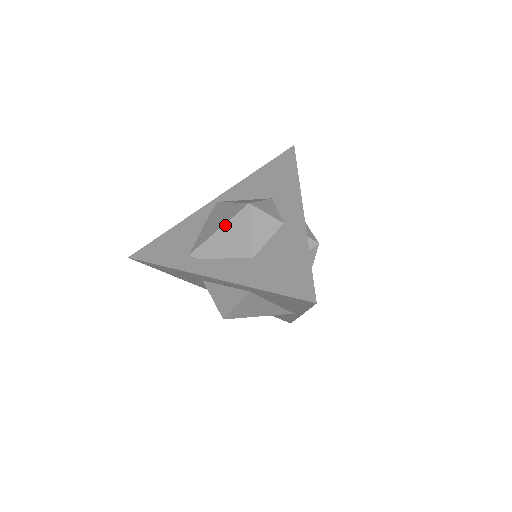
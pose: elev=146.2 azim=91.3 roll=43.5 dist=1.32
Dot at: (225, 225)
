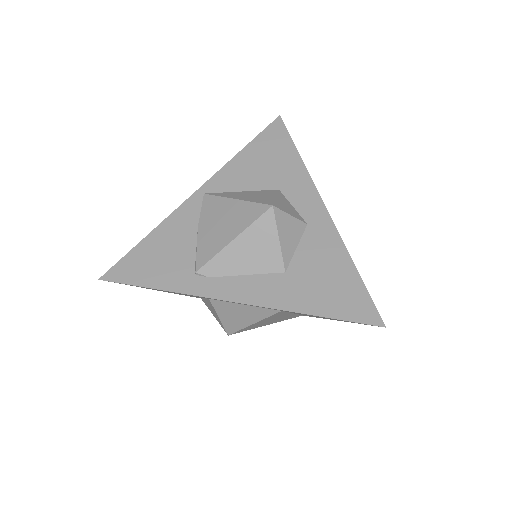
Dot at: (243, 233)
